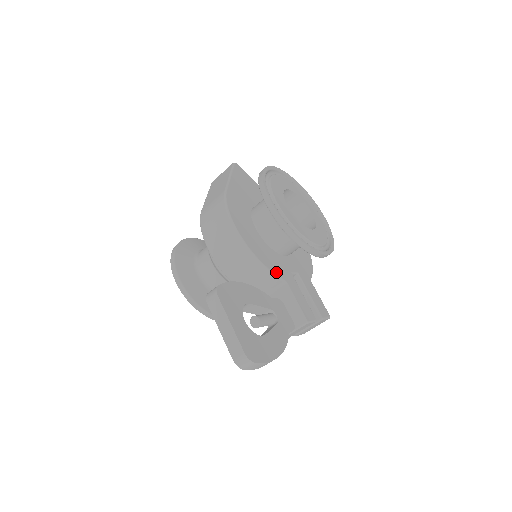
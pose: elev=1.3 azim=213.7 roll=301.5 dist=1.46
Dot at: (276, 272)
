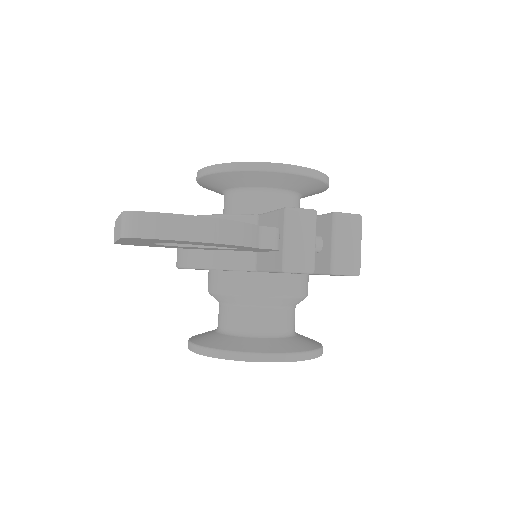
Dot at: (240, 215)
